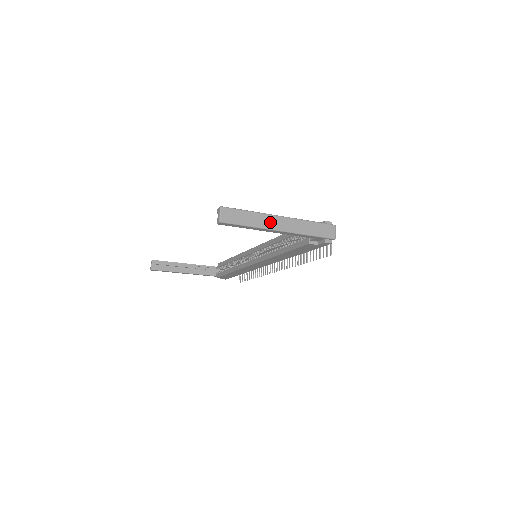
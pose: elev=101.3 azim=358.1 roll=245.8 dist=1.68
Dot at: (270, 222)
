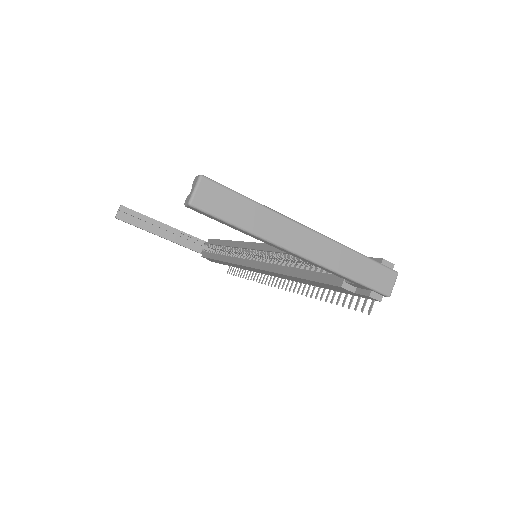
Dot at: (286, 233)
